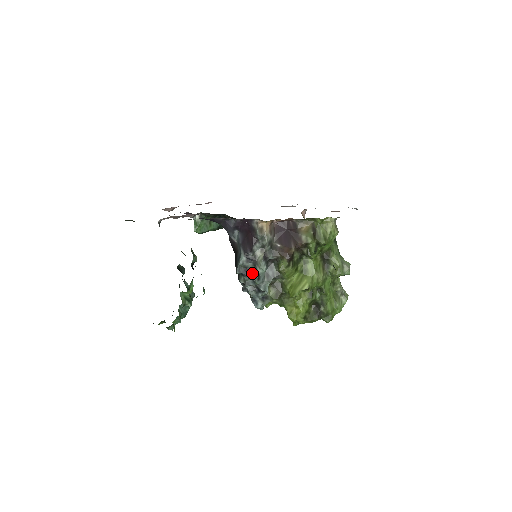
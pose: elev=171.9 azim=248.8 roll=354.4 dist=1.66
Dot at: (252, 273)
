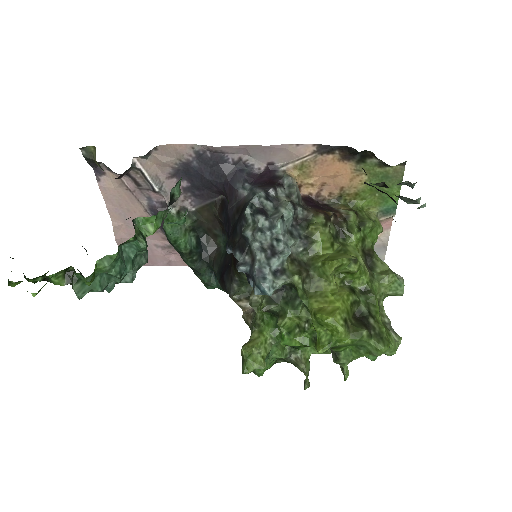
Dot at: (271, 216)
